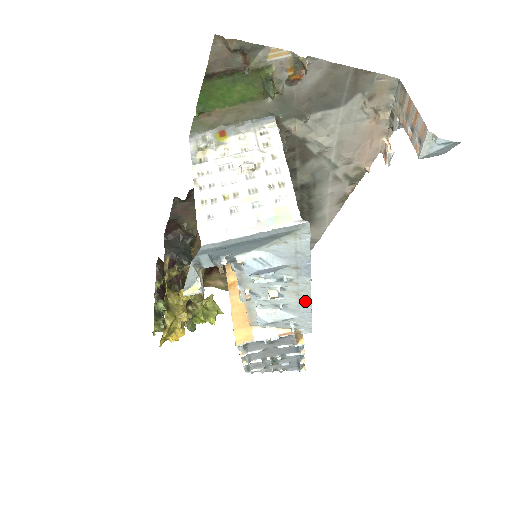
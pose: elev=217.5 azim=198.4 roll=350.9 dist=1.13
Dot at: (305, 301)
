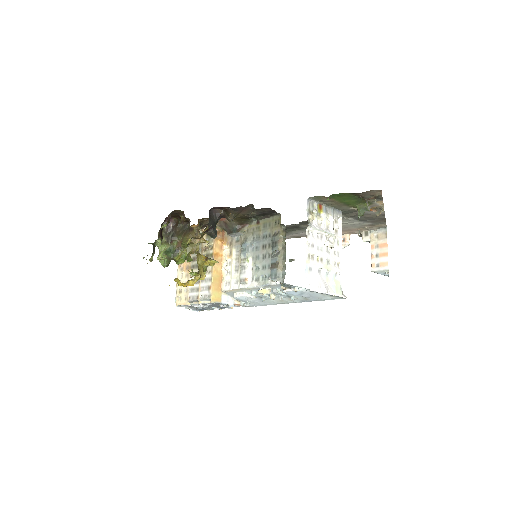
Dot at: (278, 303)
